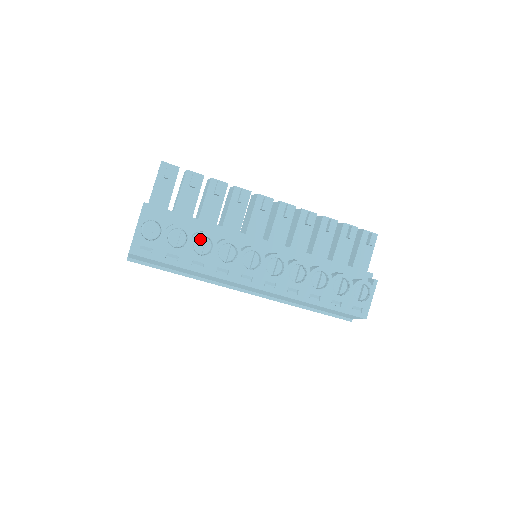
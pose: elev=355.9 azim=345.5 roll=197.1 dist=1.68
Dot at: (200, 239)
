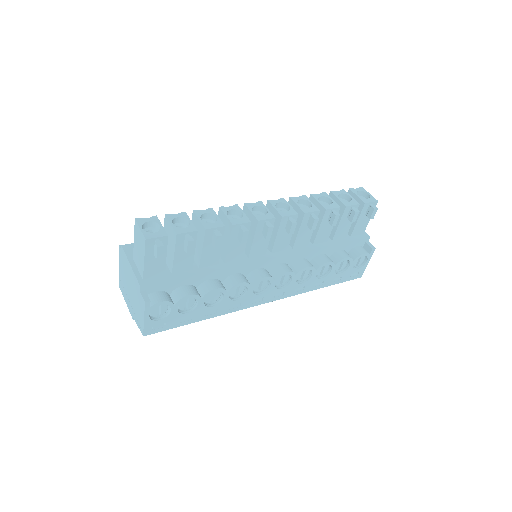
Dot at: (209, 294)
